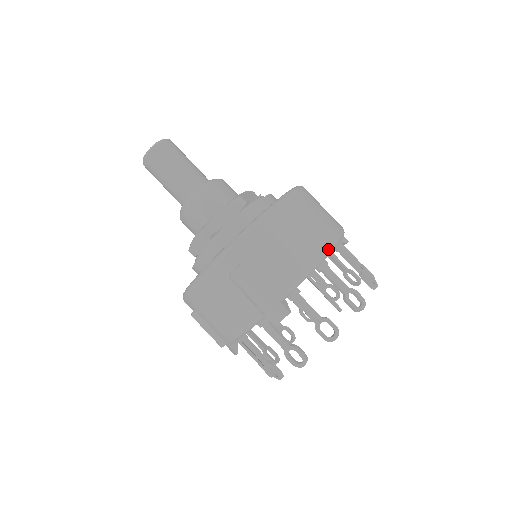
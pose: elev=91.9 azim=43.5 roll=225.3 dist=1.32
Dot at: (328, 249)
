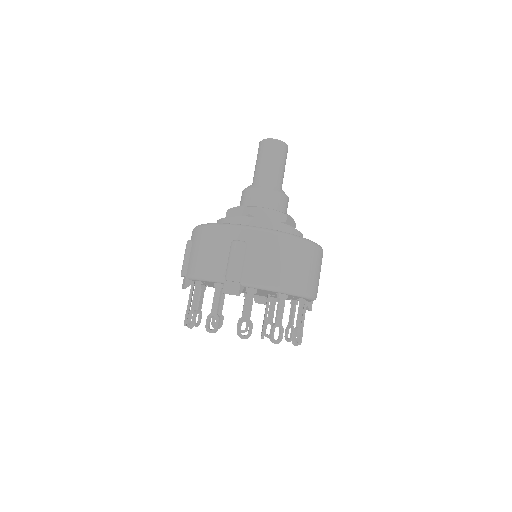
Dot at: (296, 291)
